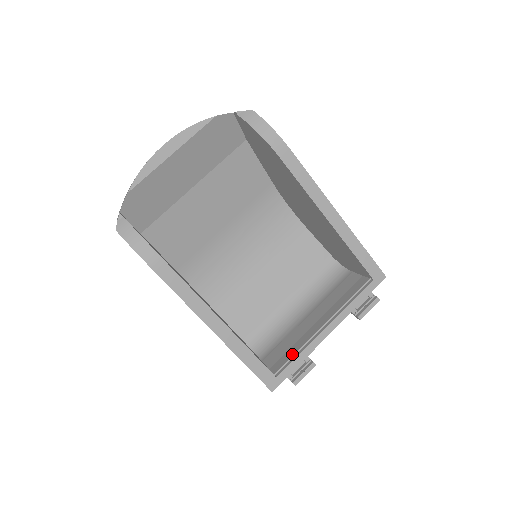
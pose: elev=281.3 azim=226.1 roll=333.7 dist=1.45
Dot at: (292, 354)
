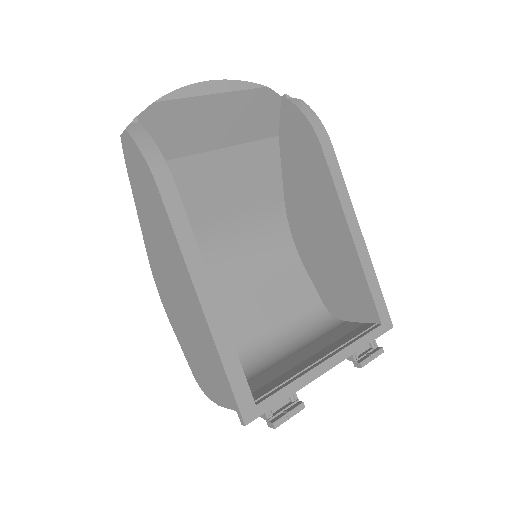
Dot at: (278, 383)
